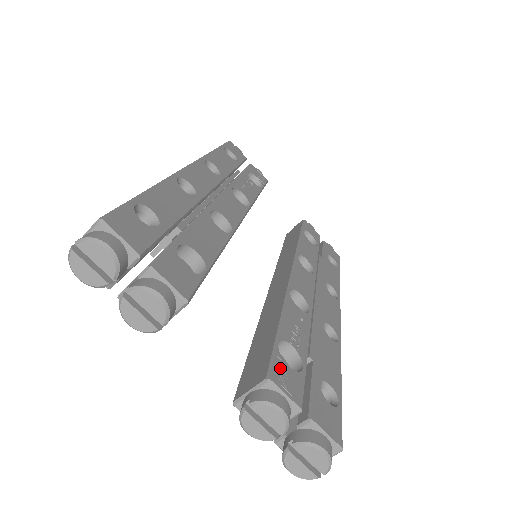
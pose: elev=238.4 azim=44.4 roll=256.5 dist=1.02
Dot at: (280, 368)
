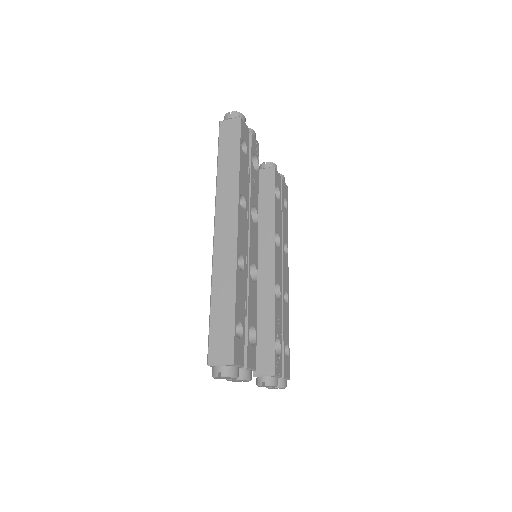
Dot at: (276, 362)
